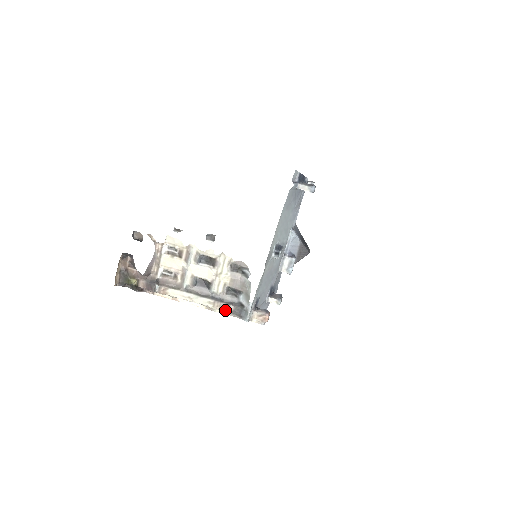
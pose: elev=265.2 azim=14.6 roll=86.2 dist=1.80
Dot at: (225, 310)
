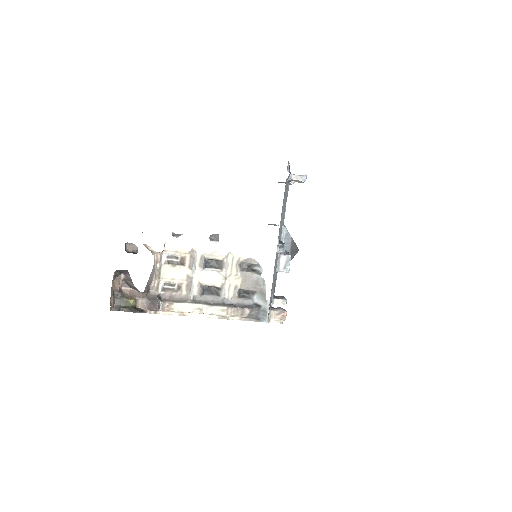
Dot at: (240, 315)
